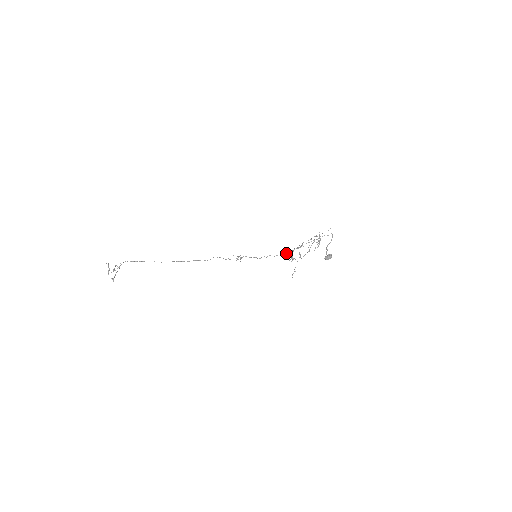
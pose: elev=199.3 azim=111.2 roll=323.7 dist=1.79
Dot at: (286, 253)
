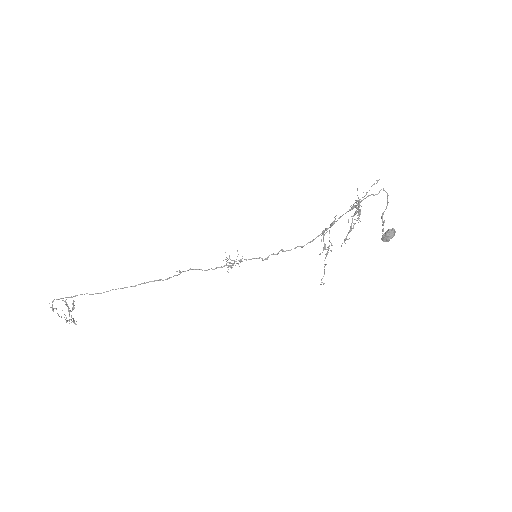
Dot at: occluded
